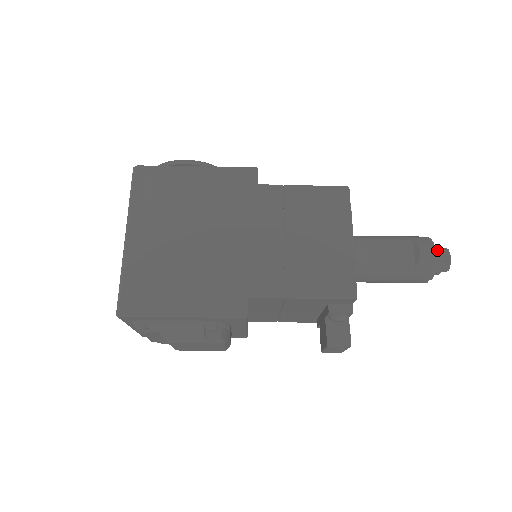
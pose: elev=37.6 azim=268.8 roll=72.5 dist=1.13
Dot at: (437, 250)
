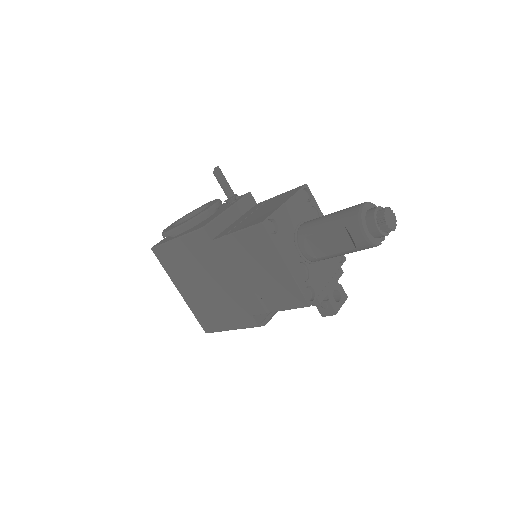
Dot at: (371, 225)
